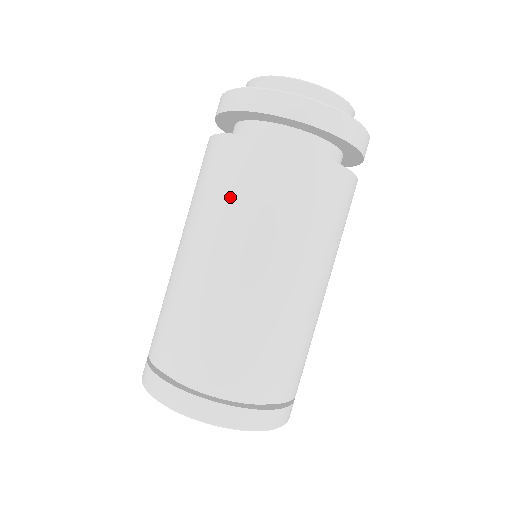
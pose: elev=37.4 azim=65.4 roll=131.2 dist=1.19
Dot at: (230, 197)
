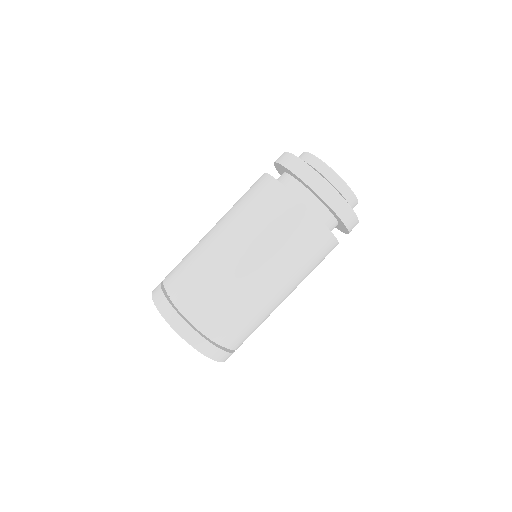
Dot at: (301, 258)
